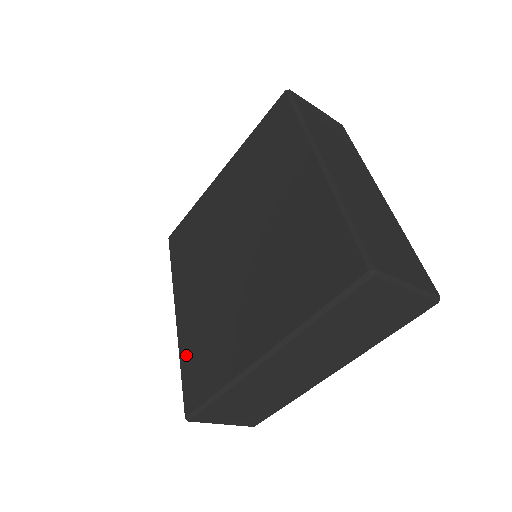
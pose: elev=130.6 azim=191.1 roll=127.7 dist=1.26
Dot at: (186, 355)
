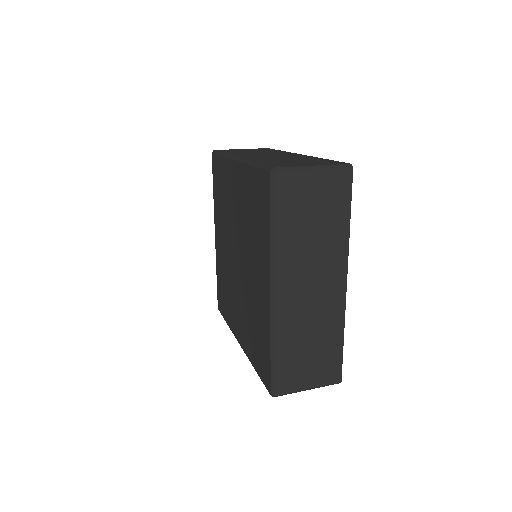
Dot at: (218, 276)
